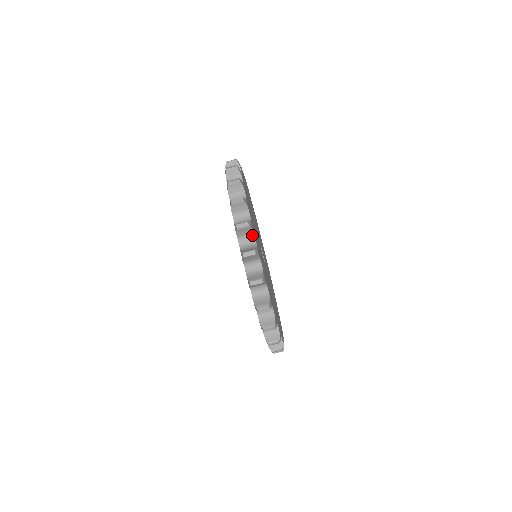
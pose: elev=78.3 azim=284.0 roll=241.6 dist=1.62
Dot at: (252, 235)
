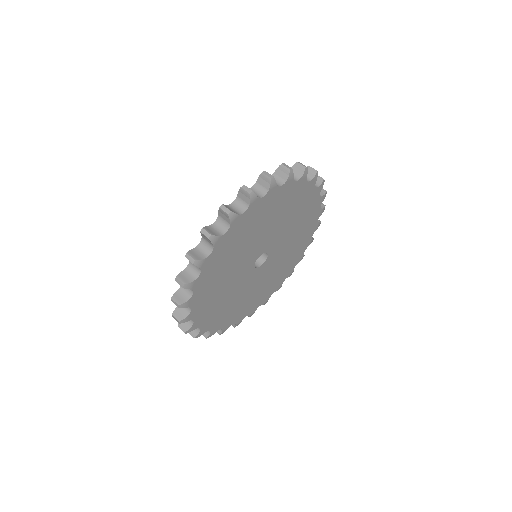
Dot at: (283, 182)
